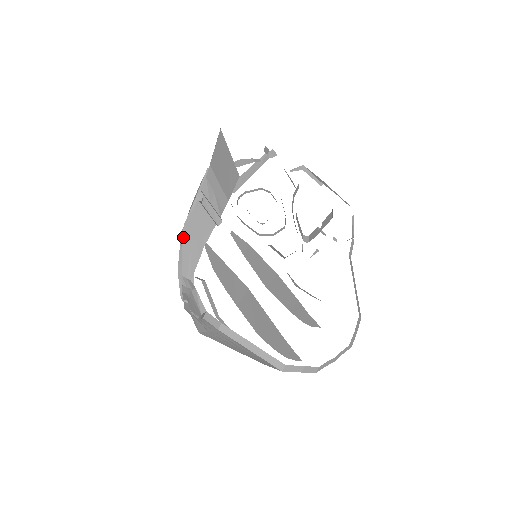
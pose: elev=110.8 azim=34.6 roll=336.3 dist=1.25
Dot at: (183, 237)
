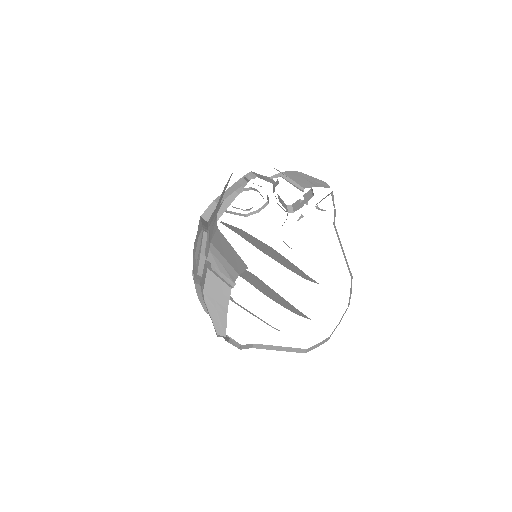
Dot at: (206, 303)
